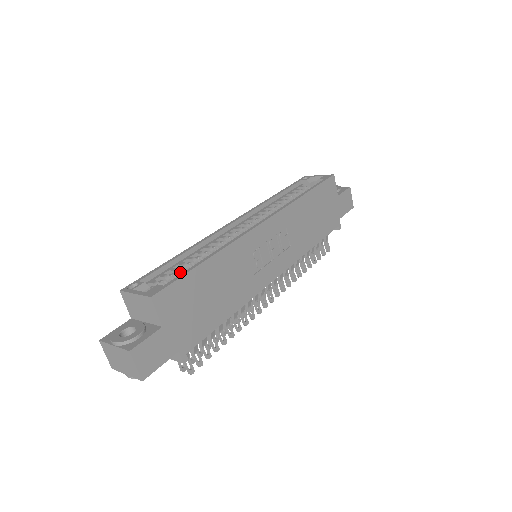
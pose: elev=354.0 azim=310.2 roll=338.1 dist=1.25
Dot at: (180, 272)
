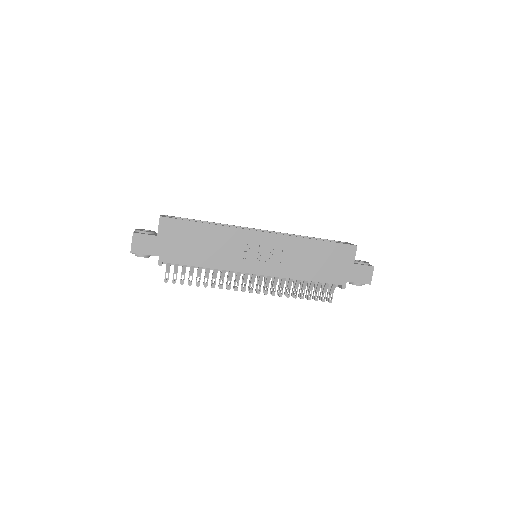
Dot at: occluded
